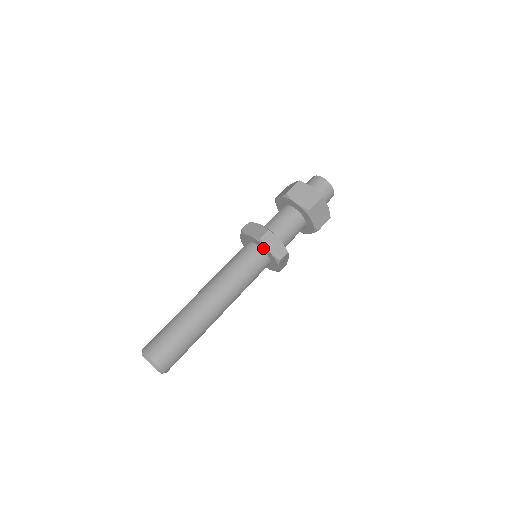
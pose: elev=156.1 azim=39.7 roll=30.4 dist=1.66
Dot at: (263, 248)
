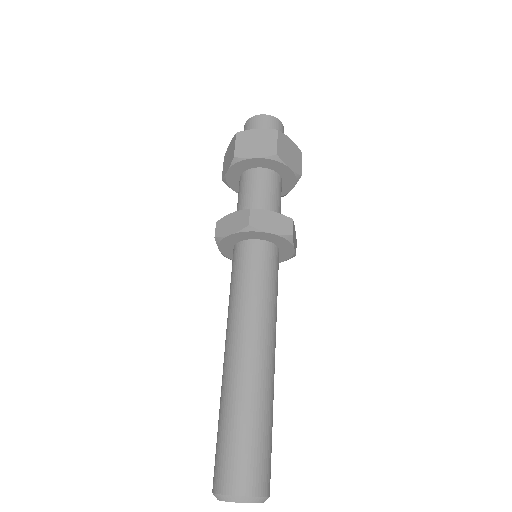
Dot at: (232, 241)
